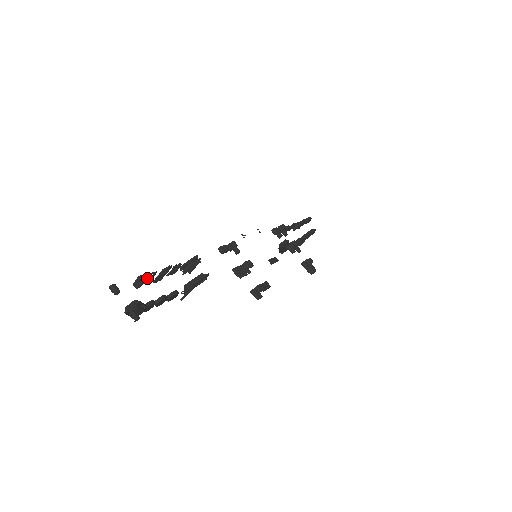
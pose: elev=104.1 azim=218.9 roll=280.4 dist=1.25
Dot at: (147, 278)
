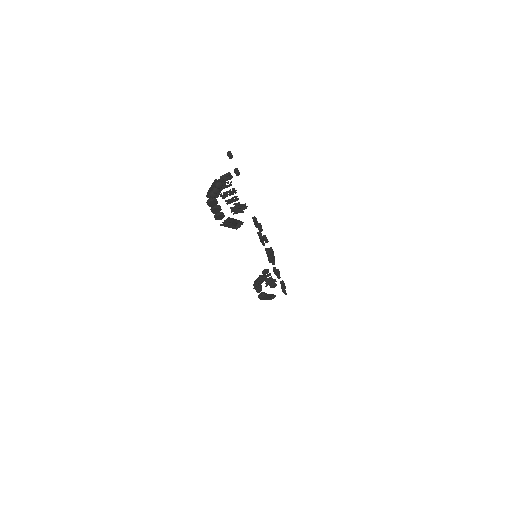
Dot at: occluded
